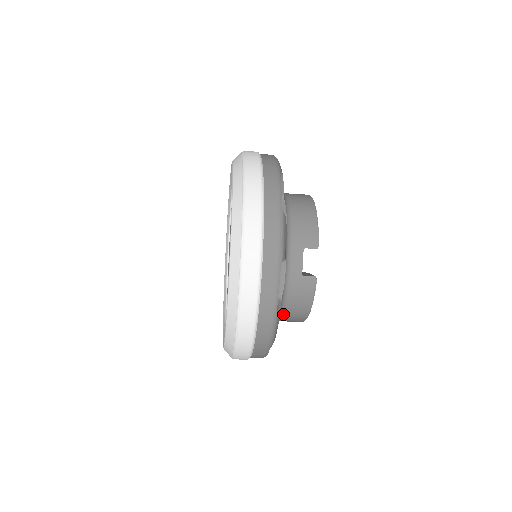
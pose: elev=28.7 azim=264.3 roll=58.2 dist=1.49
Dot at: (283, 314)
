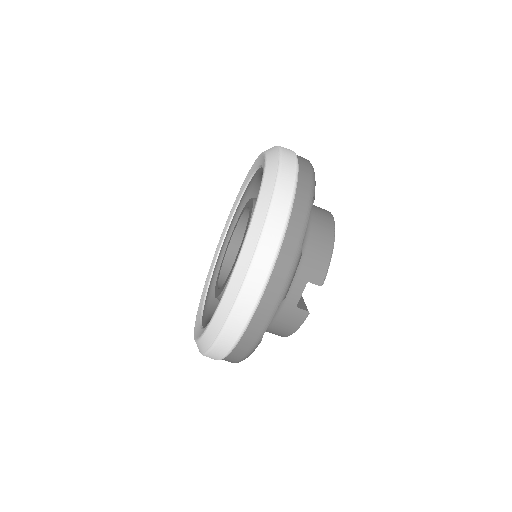
Dot at: occluded
